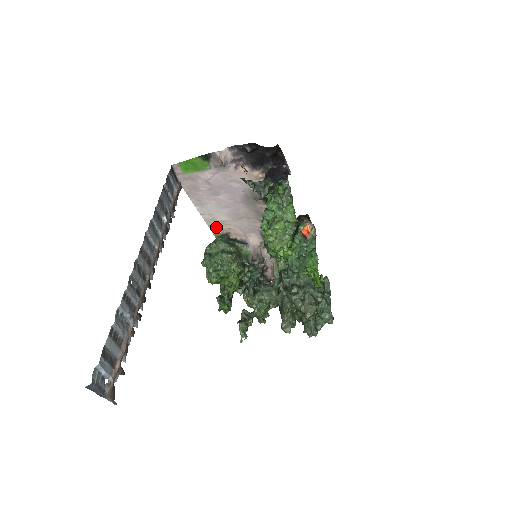
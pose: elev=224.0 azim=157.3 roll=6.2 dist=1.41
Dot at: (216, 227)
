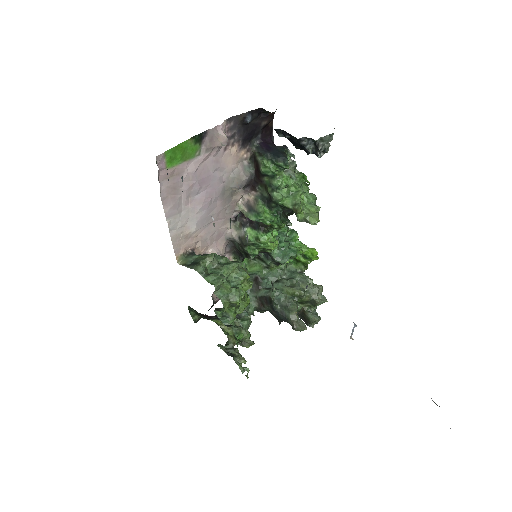
Dot at: (181, 245)
